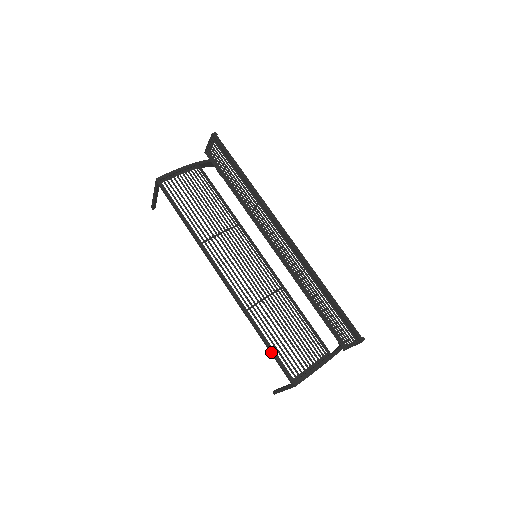
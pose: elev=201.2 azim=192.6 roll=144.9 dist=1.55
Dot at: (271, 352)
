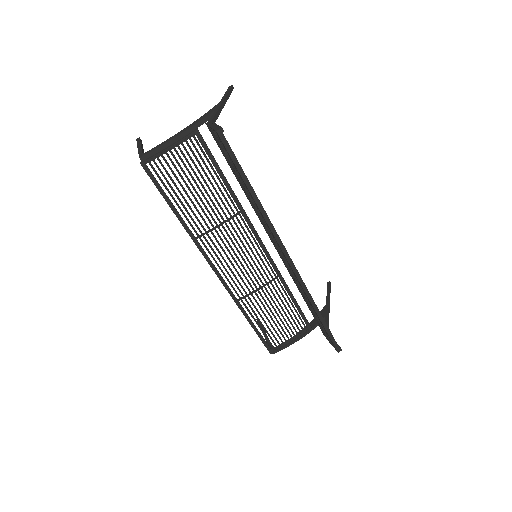
Dot at: (256, 333)
